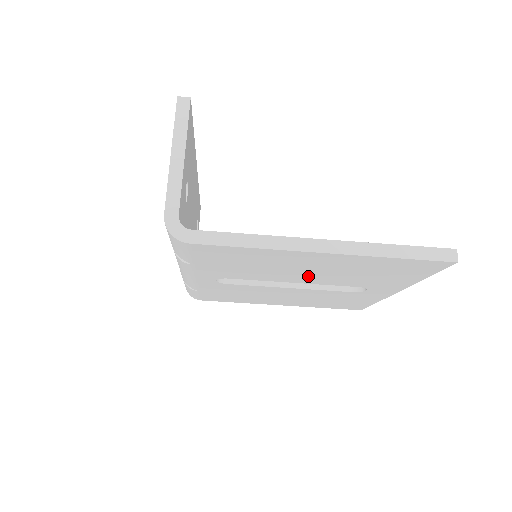
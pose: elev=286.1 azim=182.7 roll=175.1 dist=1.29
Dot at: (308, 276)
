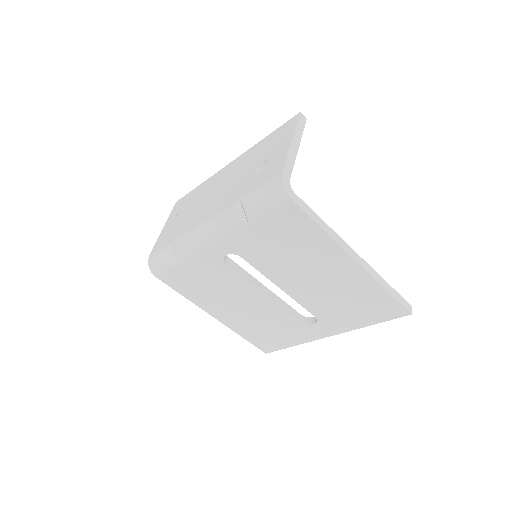
Dot at: (303, 285)
